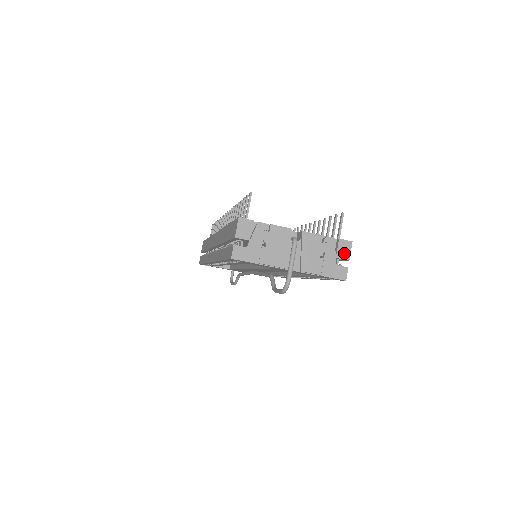
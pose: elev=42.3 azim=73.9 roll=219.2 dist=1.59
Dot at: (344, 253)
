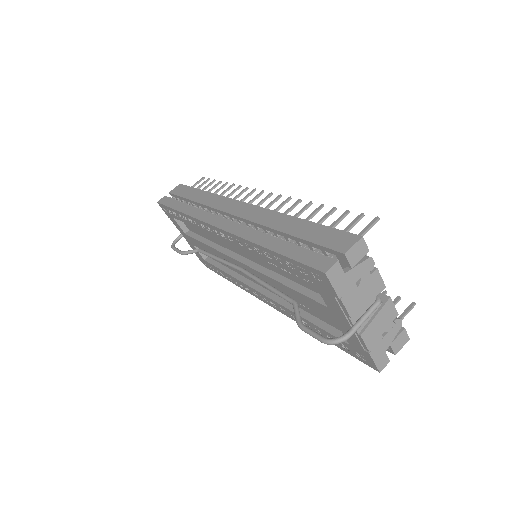
Dot at: (398, 345)
